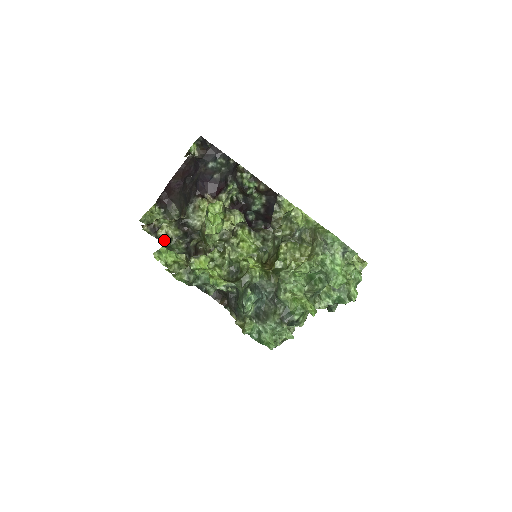
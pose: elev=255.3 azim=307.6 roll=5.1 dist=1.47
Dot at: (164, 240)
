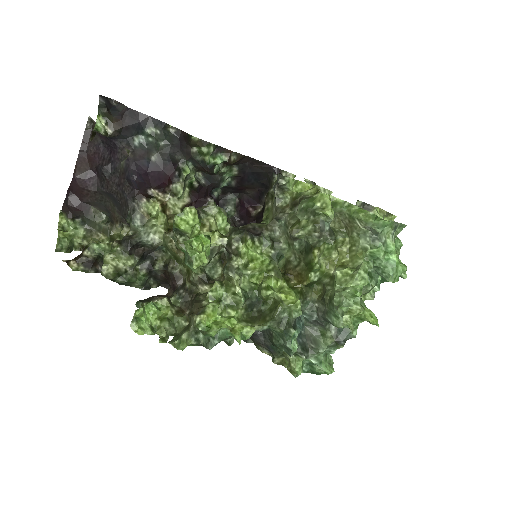
Dot at: (115, 277)
